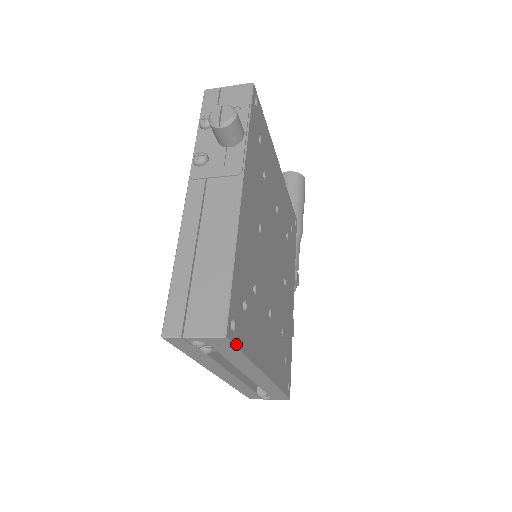
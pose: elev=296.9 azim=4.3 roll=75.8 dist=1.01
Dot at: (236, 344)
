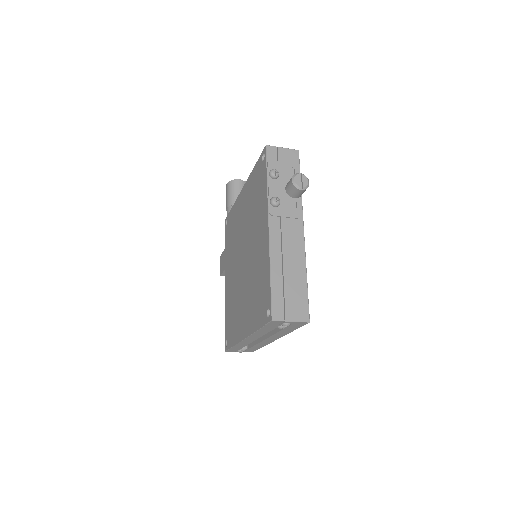
Dot at: (302, 325)
